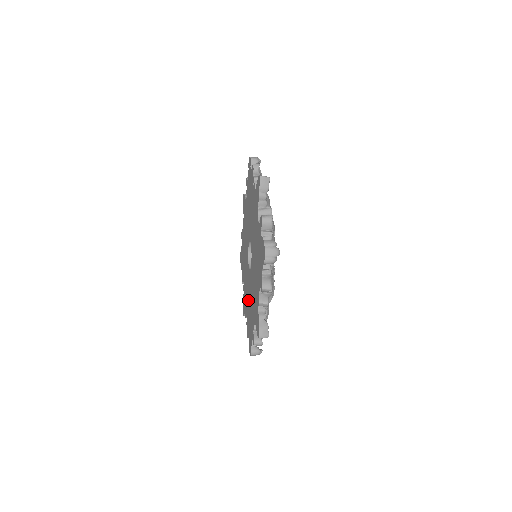
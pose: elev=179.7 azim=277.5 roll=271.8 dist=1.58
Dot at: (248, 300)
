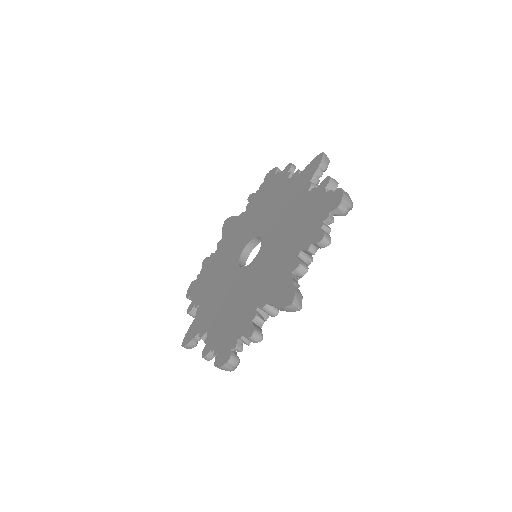
Dot at: (227, 304)
